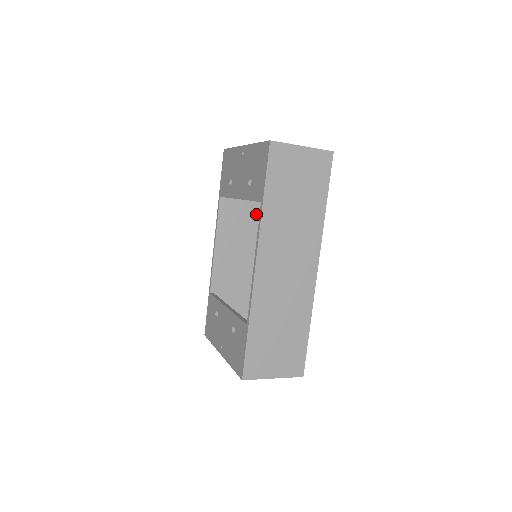
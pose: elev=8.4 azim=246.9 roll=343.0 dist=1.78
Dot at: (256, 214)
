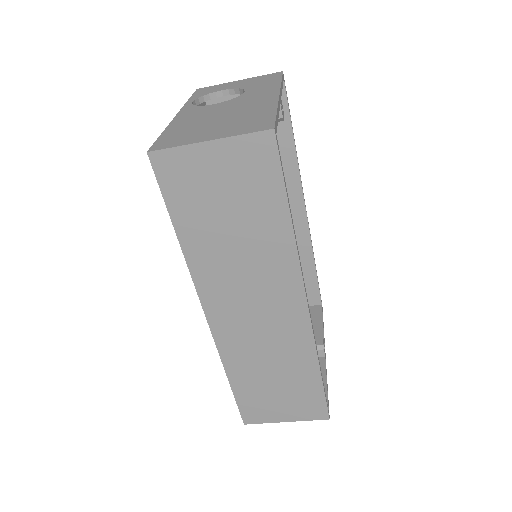
Dot at: occluded
